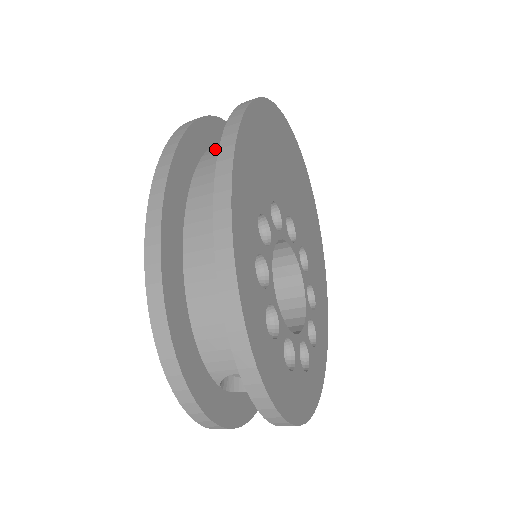
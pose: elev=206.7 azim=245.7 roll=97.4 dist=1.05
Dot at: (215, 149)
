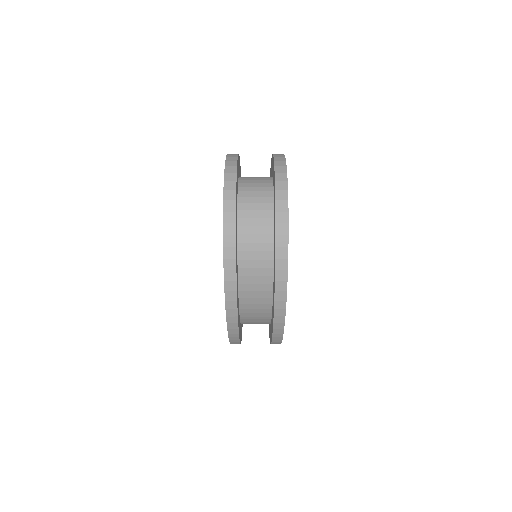
Dot at: (247, 279)
